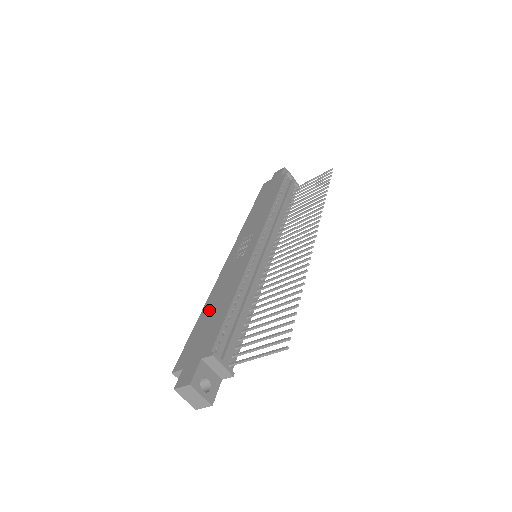
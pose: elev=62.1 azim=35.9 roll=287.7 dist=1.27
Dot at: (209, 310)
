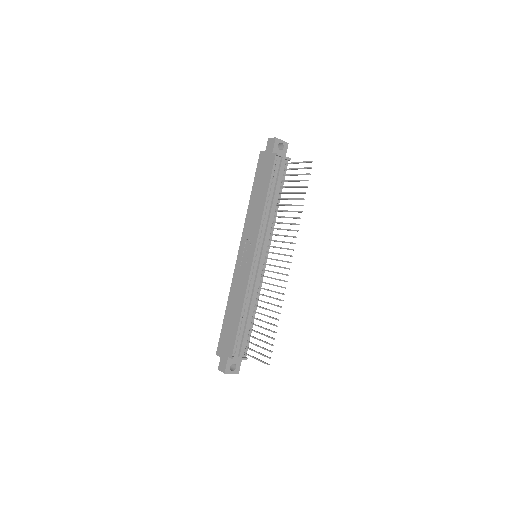
Dot at: (229, 313)
